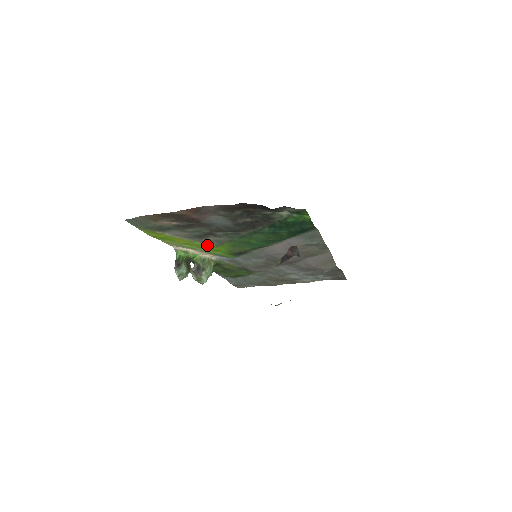
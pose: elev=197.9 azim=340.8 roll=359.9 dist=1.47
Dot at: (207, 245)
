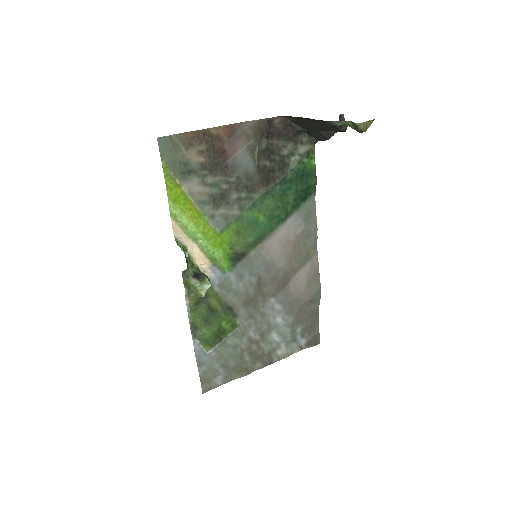
Dot at: (213, 228)
